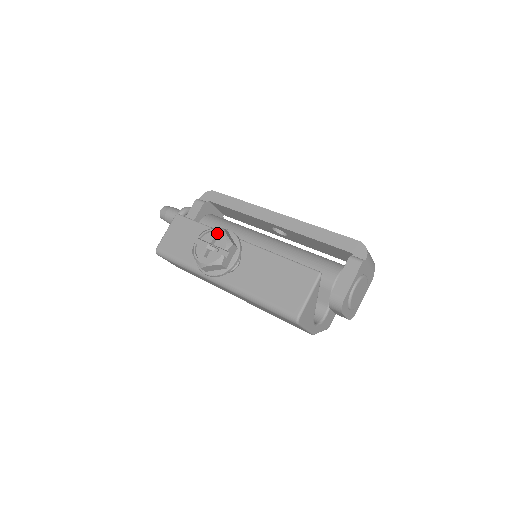
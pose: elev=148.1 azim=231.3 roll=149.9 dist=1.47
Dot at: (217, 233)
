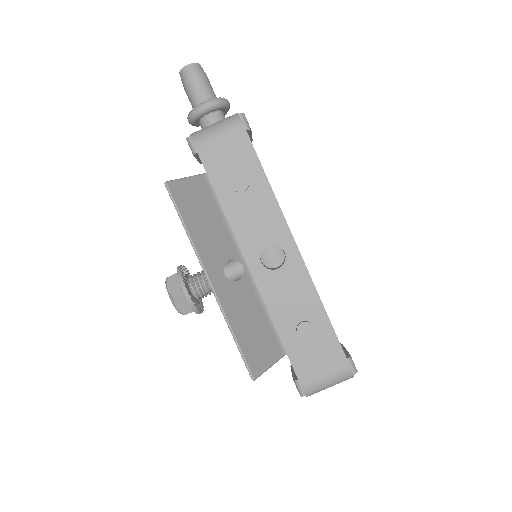
Dot at: (172, 297)
